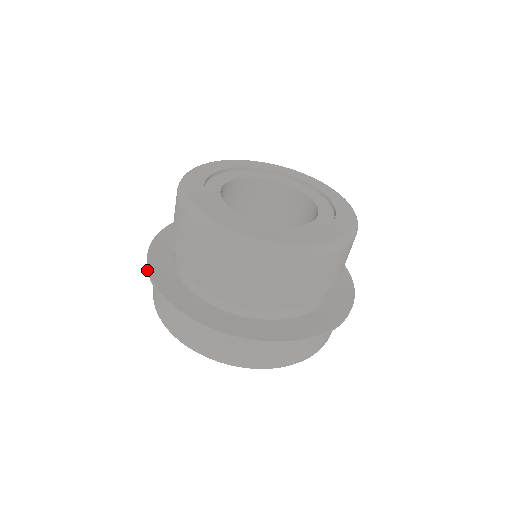
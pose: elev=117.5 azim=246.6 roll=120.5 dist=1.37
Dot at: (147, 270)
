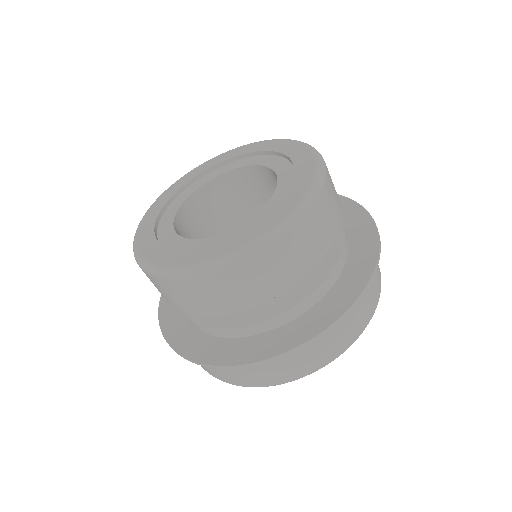
Dot at: occluded
